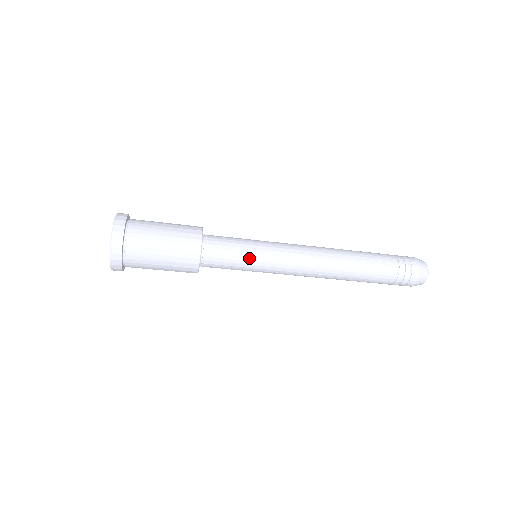
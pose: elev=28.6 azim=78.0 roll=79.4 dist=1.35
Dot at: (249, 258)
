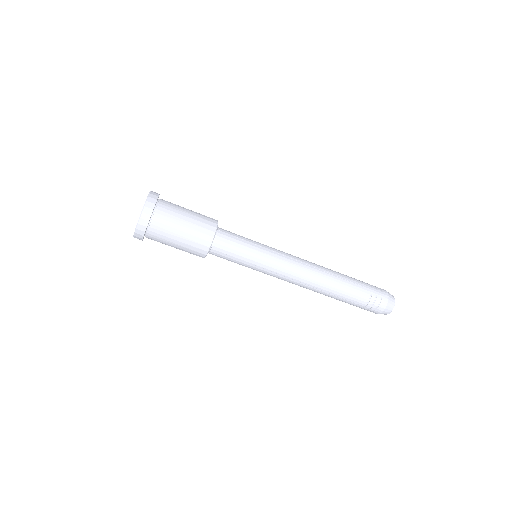
Dot at: (251, 253)
